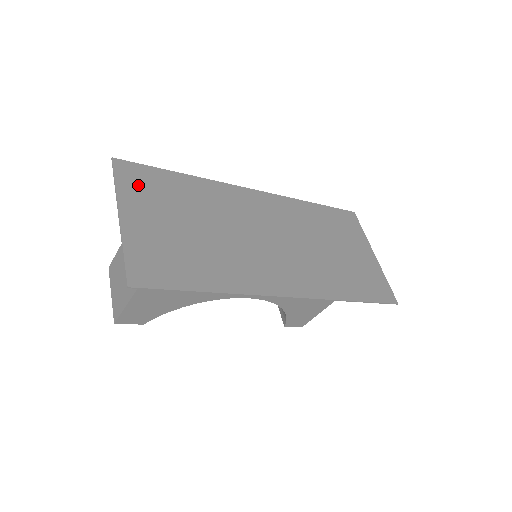
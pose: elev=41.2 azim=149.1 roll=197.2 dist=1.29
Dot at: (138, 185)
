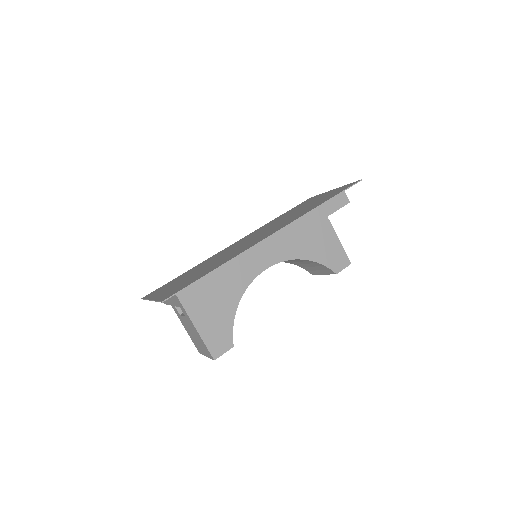
Dot at: occluded
